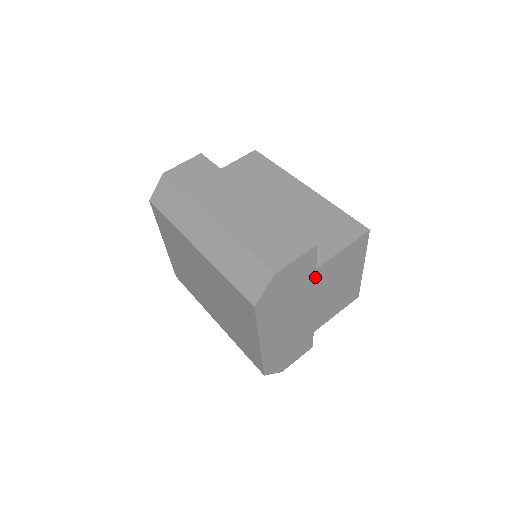
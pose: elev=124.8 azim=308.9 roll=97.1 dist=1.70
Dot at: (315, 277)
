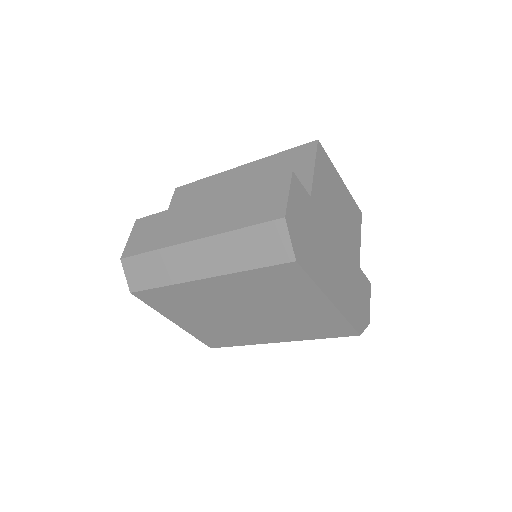
Dot at: (316, 207)
